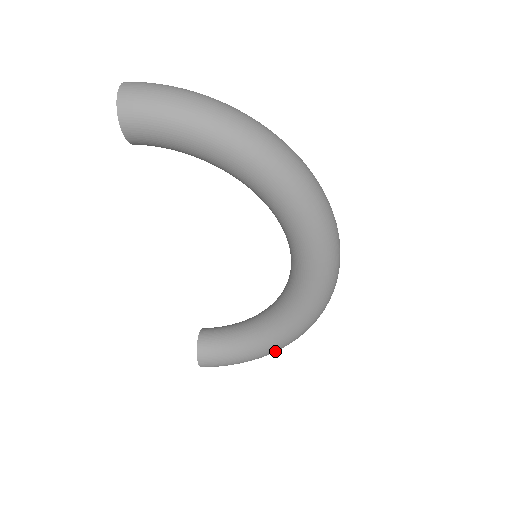
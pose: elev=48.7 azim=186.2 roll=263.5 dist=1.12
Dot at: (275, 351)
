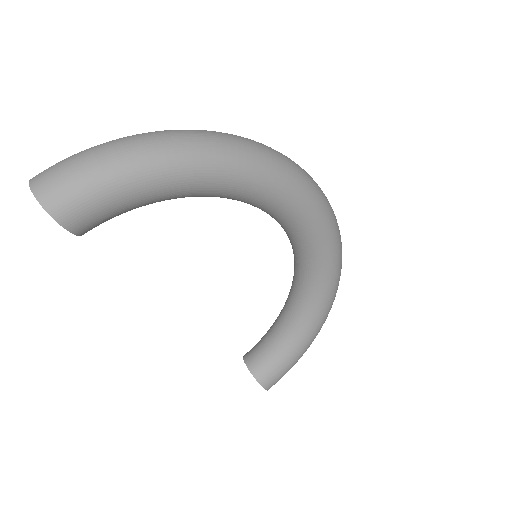
Dot at: occluded
